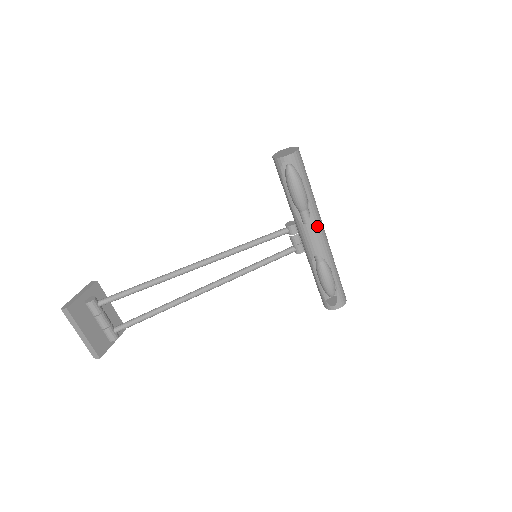
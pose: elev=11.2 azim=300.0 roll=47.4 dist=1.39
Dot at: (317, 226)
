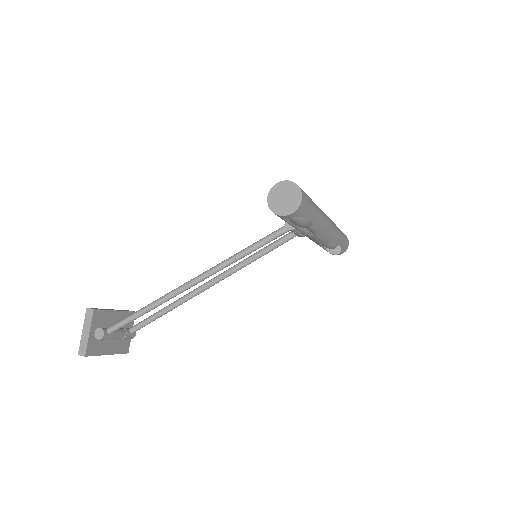
Dot at: (324, 231)
